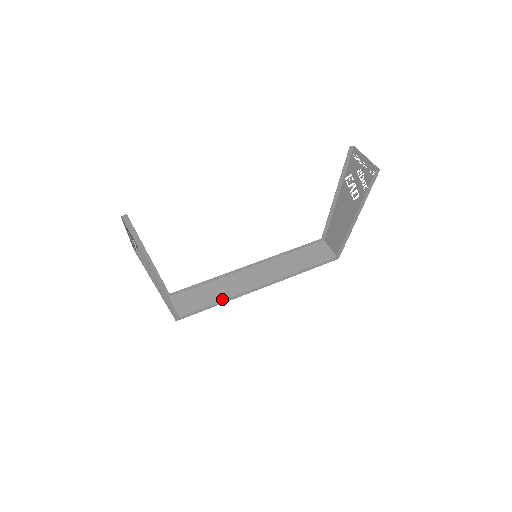
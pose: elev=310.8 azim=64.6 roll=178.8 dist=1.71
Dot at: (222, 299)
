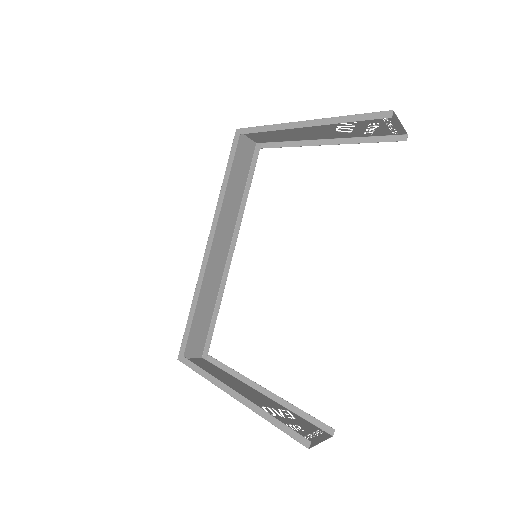
Dot at: (214, 299)
